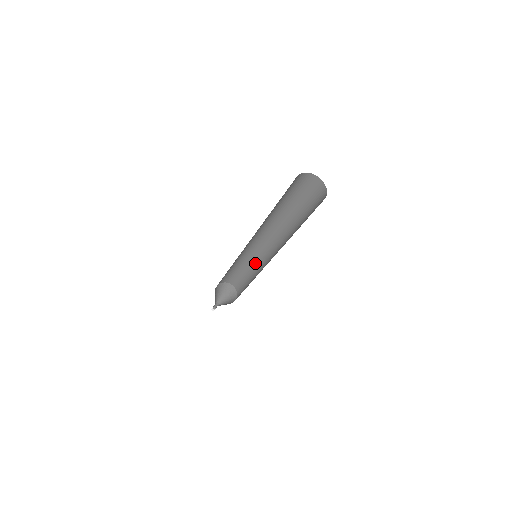
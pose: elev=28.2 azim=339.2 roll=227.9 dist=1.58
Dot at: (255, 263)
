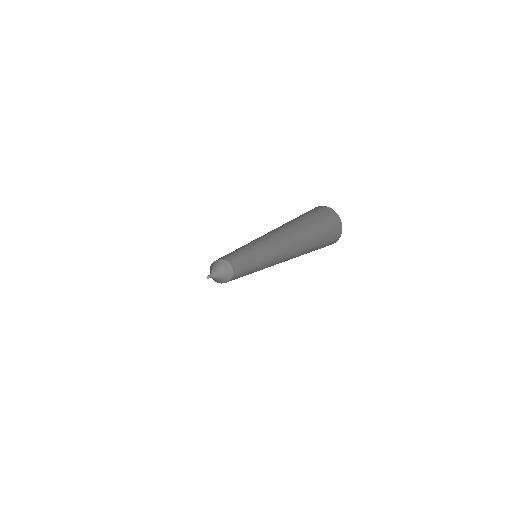
Dot at: (249, 250)
